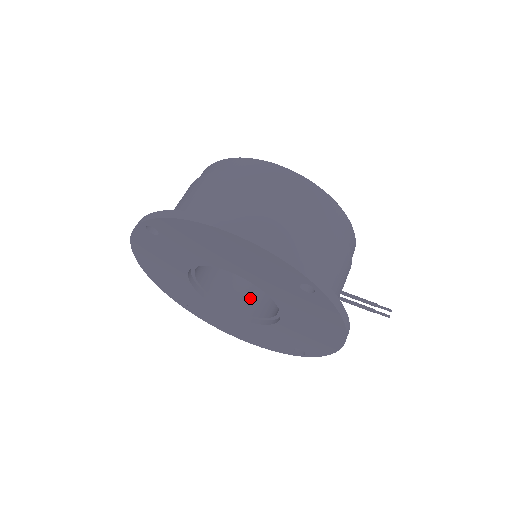
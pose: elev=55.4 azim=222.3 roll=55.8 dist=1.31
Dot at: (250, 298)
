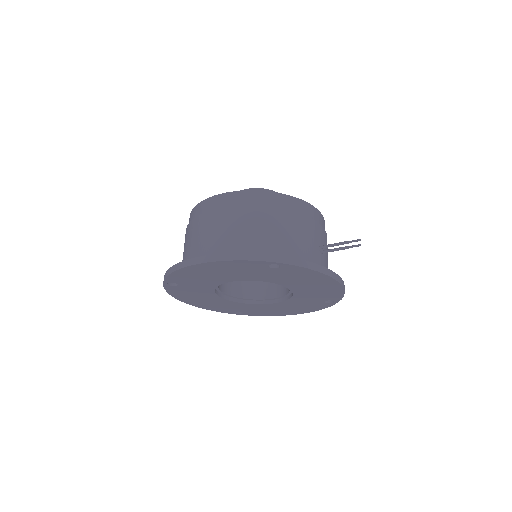
Dot at: (274, 285)
